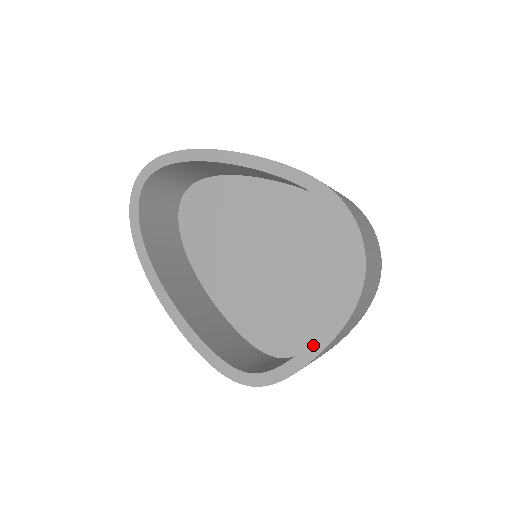
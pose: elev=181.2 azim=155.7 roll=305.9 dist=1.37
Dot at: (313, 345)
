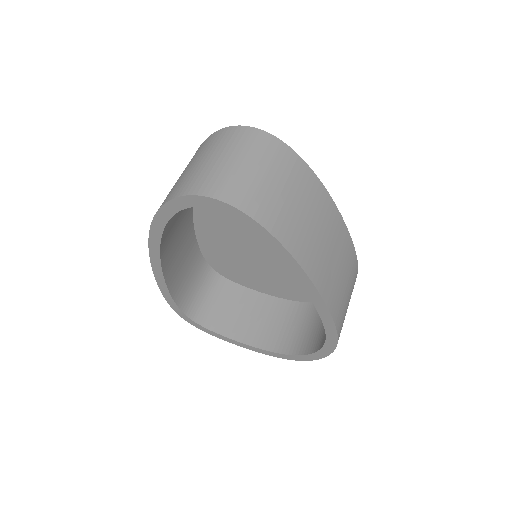
Dot at: (240, 344)
